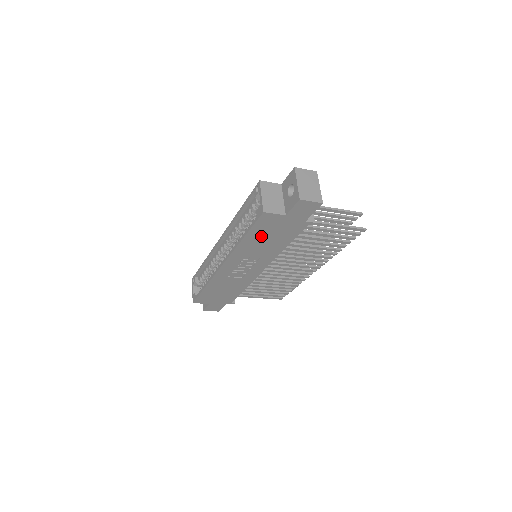
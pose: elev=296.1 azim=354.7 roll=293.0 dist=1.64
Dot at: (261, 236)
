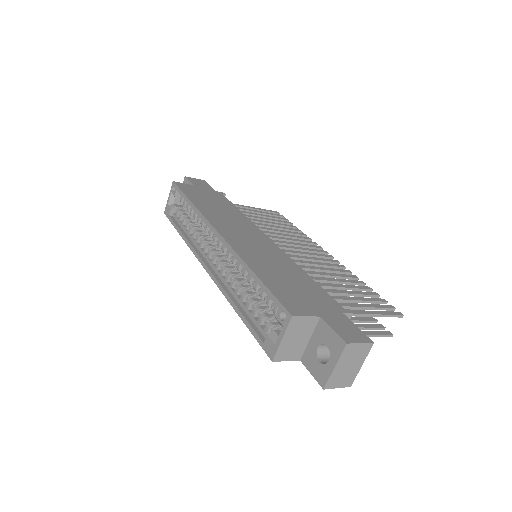
Dot at: occluded
